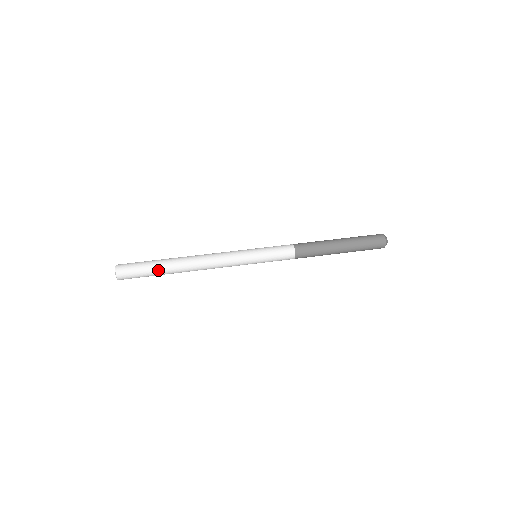
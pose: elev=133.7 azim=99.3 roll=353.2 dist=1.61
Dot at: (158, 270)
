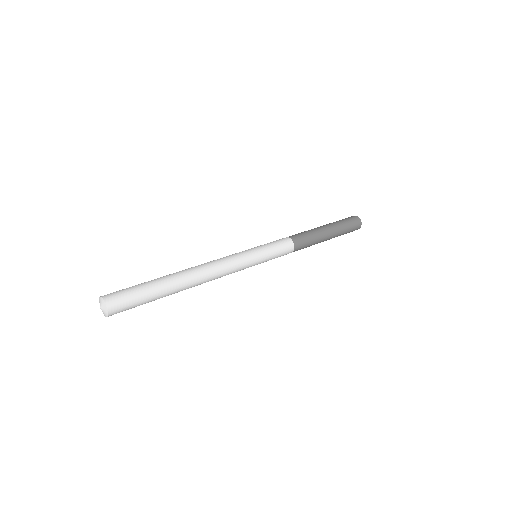
Dot at: (157, 284)
